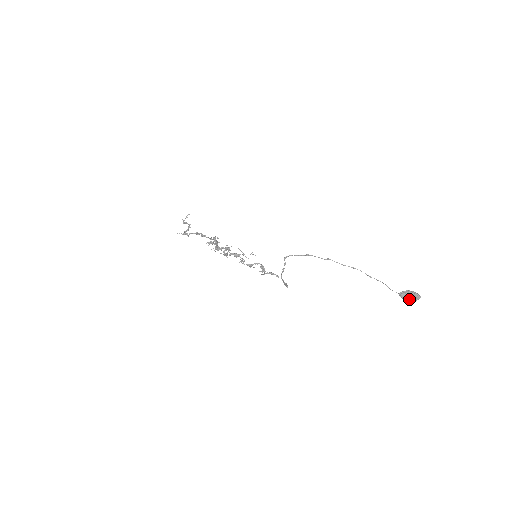
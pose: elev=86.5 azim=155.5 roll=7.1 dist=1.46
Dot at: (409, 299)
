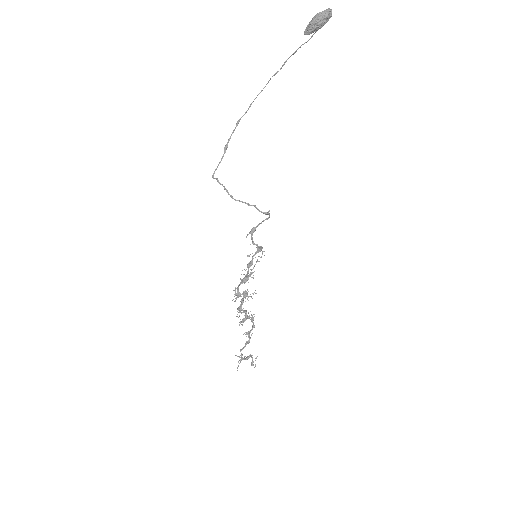
Dot at: (313, 19)
